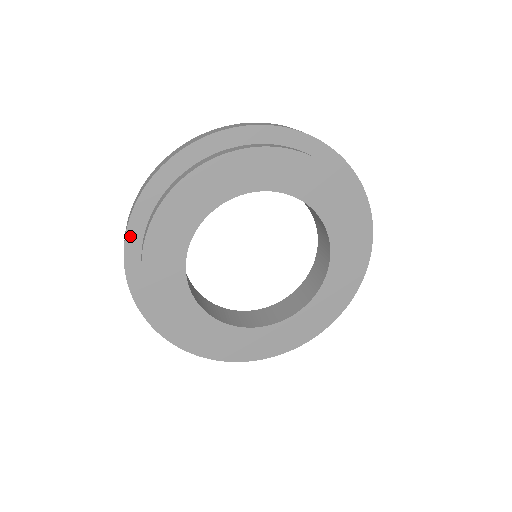
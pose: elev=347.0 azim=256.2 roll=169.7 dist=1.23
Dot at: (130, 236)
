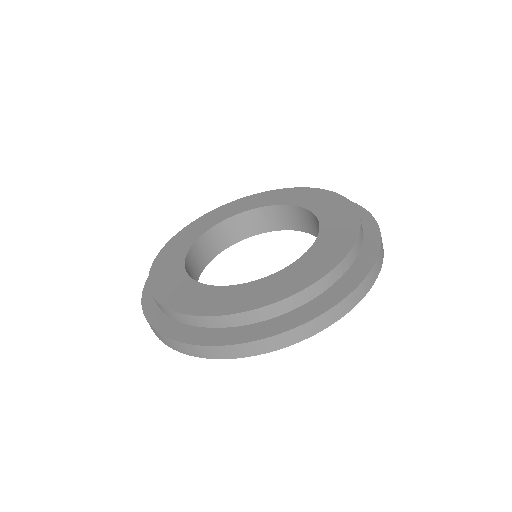
Dot at: occluded
